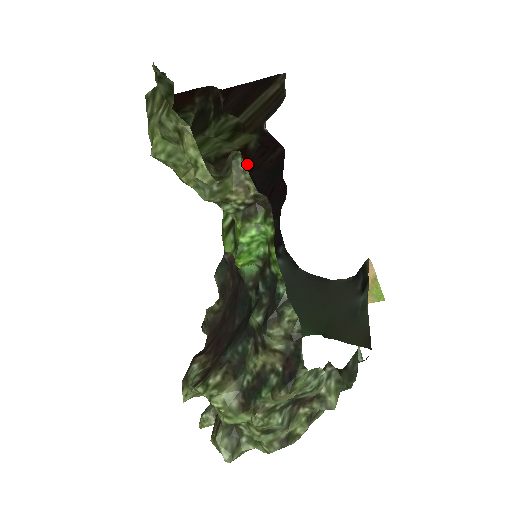
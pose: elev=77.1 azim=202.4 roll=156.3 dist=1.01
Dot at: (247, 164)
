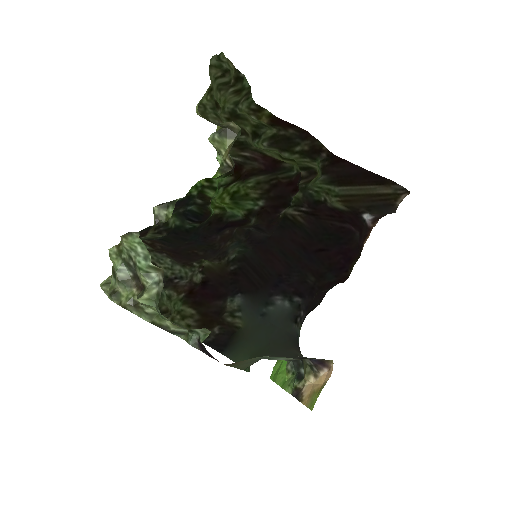
Dot at: (288, 185)
